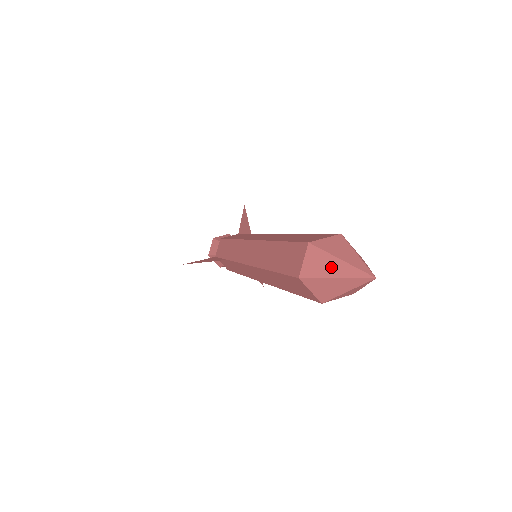
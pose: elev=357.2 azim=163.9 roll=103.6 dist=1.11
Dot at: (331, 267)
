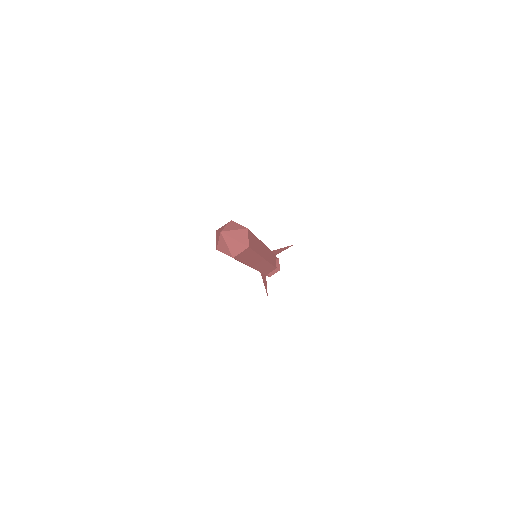
Dot at: occluded
